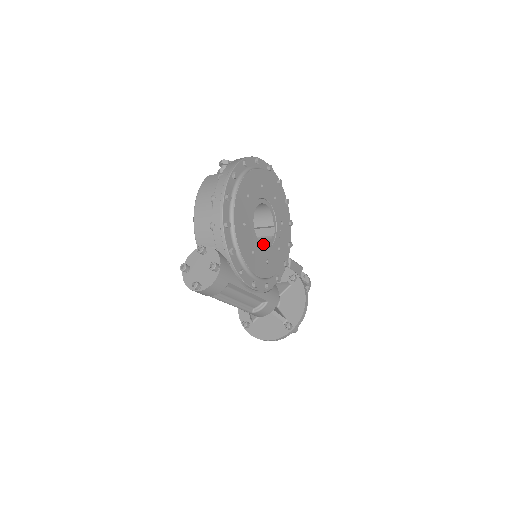
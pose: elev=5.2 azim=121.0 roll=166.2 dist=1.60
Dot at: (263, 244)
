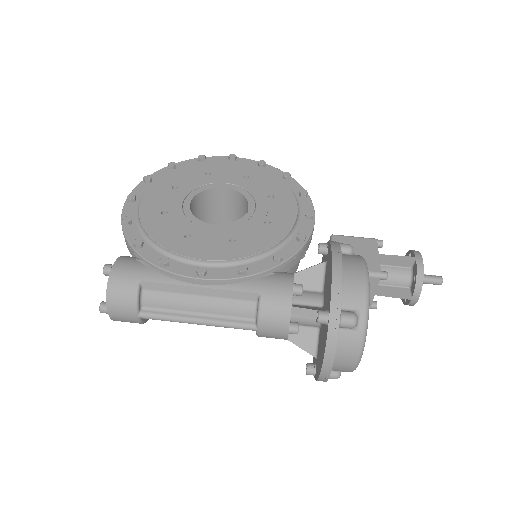
Dot at: (219, 225)
